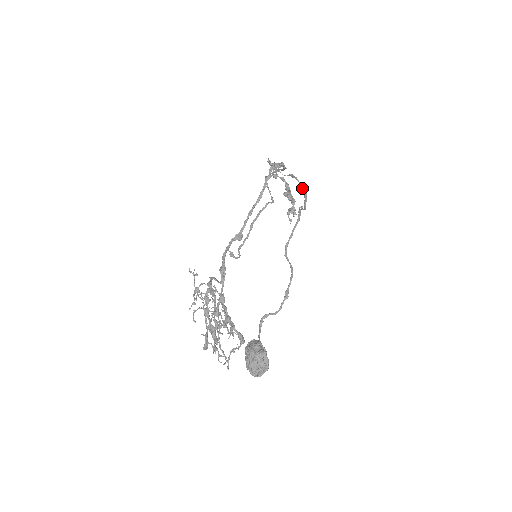
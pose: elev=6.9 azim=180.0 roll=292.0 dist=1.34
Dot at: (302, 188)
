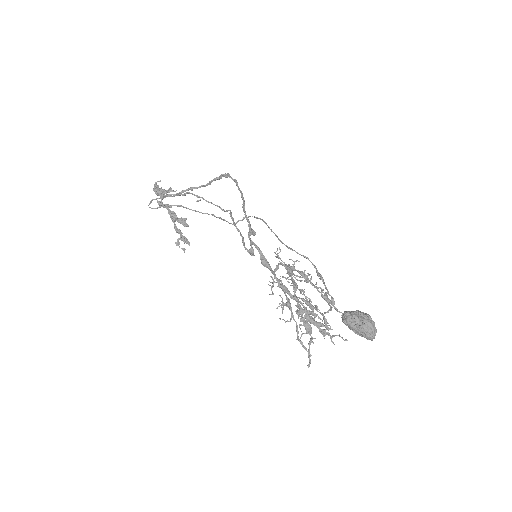
Dot at: occluded
